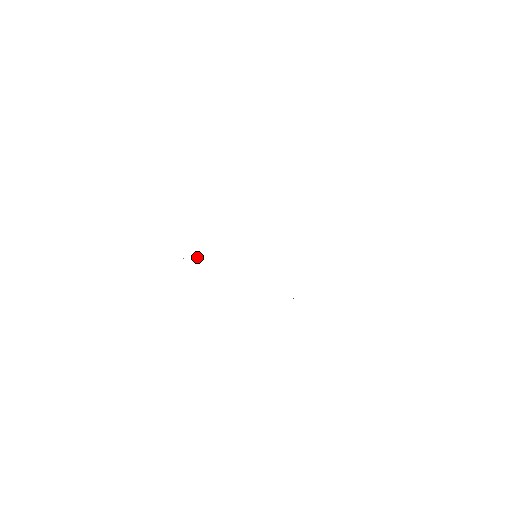
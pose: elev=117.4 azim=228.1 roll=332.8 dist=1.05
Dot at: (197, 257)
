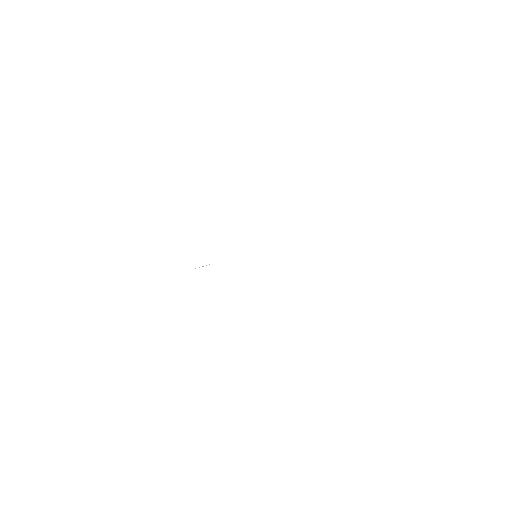
Dot at: (206, 265)
